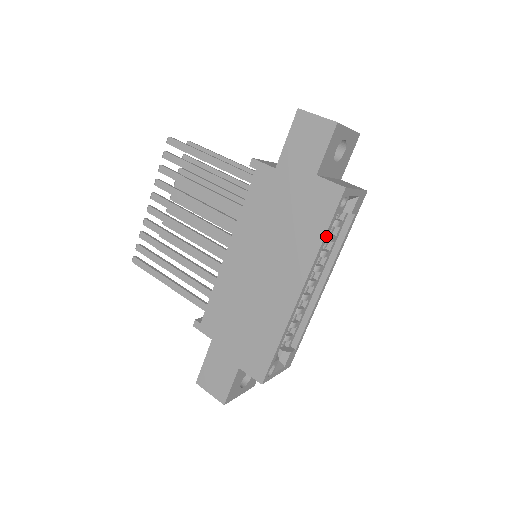
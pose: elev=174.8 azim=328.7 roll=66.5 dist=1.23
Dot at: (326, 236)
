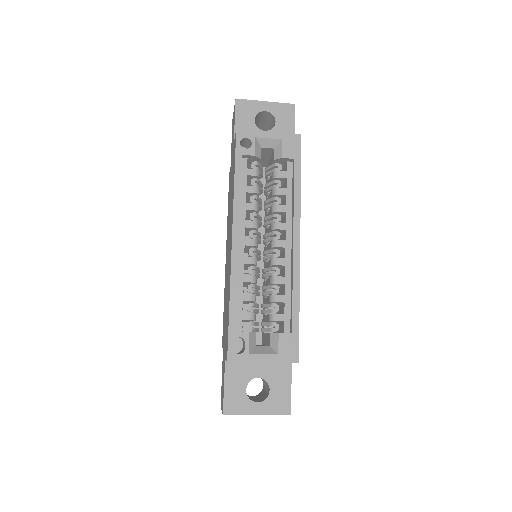
Dot at: (238, 177)
